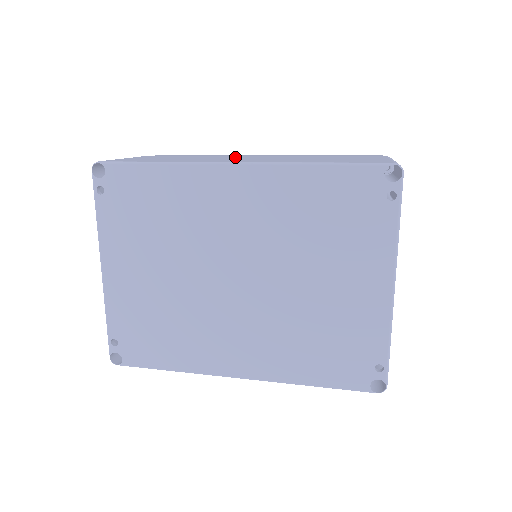
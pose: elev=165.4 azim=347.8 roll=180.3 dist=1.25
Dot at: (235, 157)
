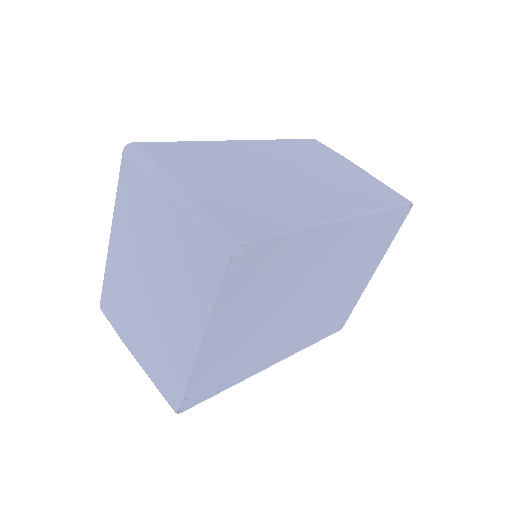
Dot at: (279, 179)
